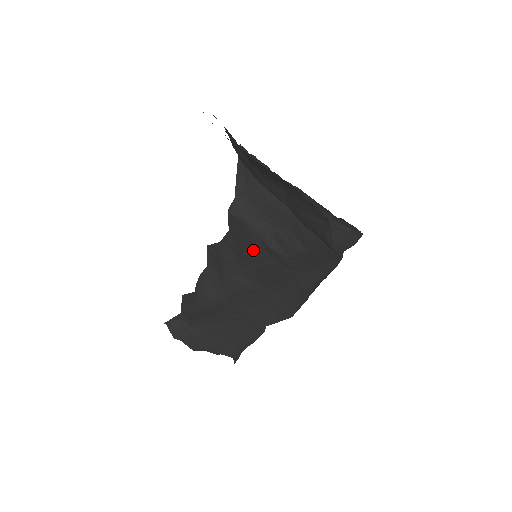
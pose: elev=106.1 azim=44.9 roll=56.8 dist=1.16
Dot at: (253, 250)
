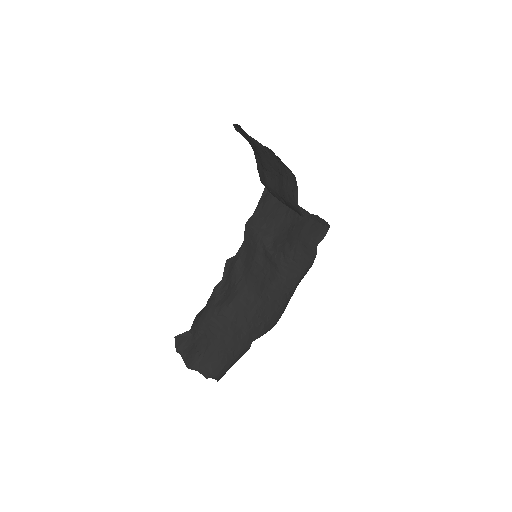
Dot at: (256, 256)
